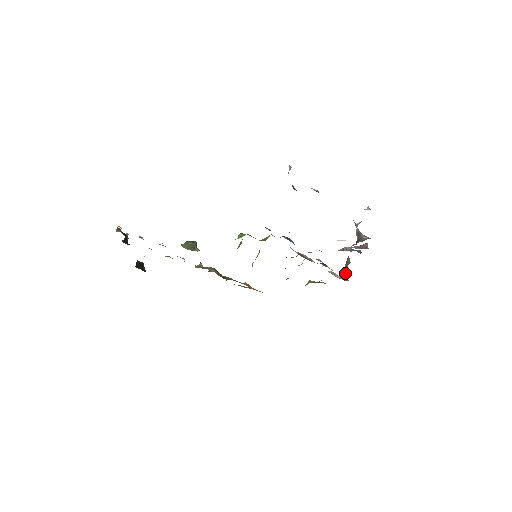
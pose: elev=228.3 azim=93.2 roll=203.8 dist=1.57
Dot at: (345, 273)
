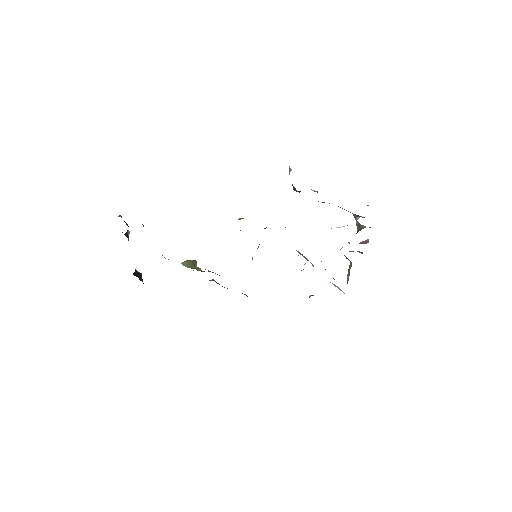
Dot at: (347, 282)
